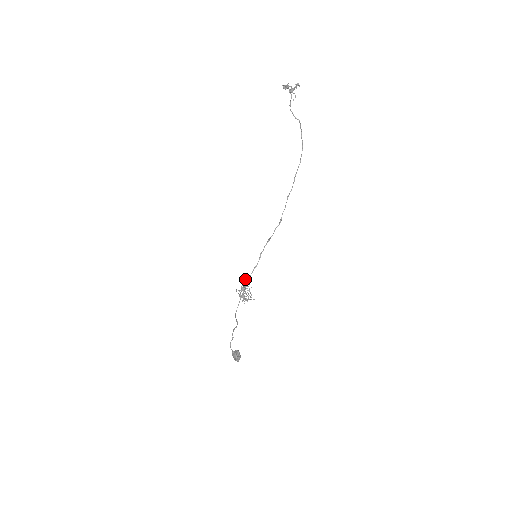
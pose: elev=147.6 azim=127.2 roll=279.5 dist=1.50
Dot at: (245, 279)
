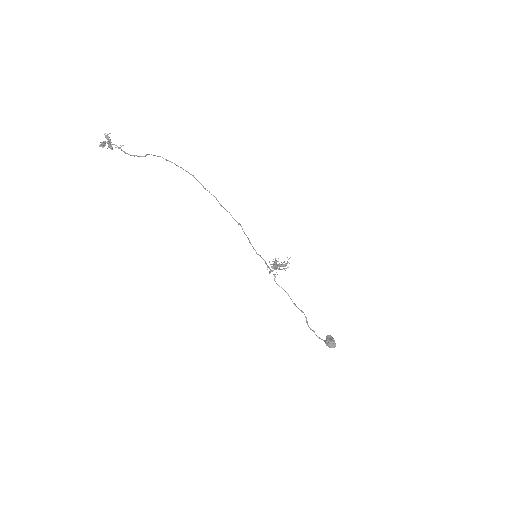
Dot at: (269, 273)
